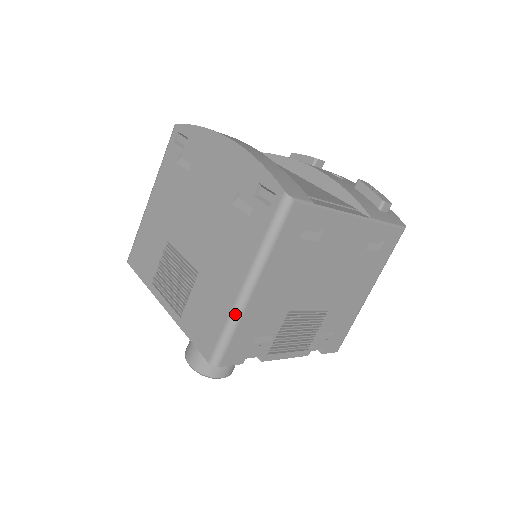
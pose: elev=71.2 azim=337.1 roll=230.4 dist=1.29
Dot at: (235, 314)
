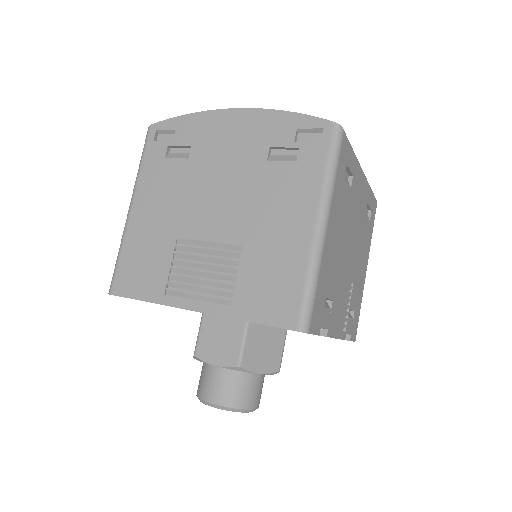
Dot at: (315, 261)
